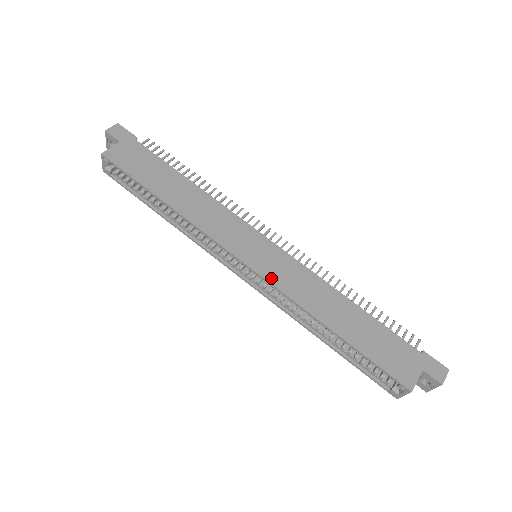
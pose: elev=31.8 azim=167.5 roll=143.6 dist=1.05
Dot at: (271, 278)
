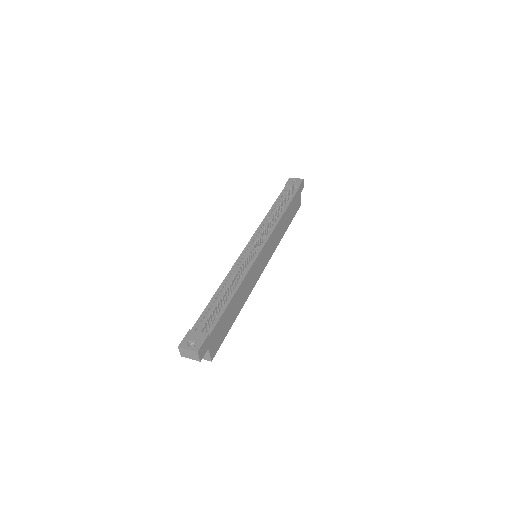
Dot at: (271, 255)
